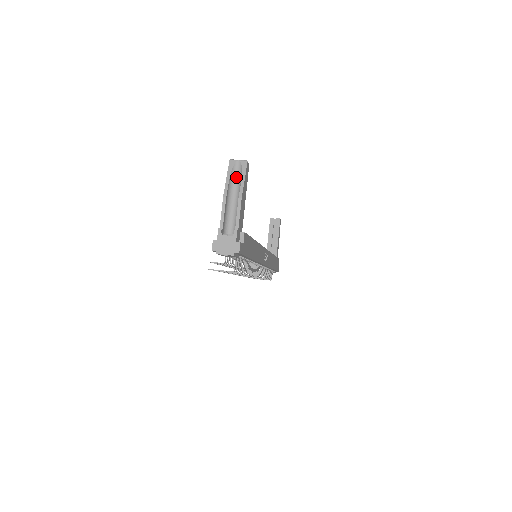
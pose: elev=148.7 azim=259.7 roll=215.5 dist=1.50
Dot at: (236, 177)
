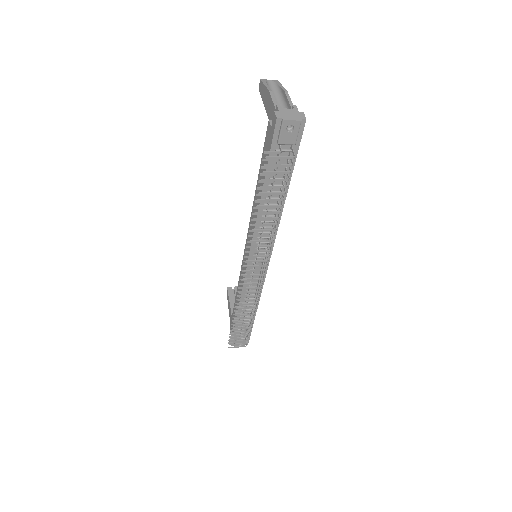
Dot at: (271, 88)
